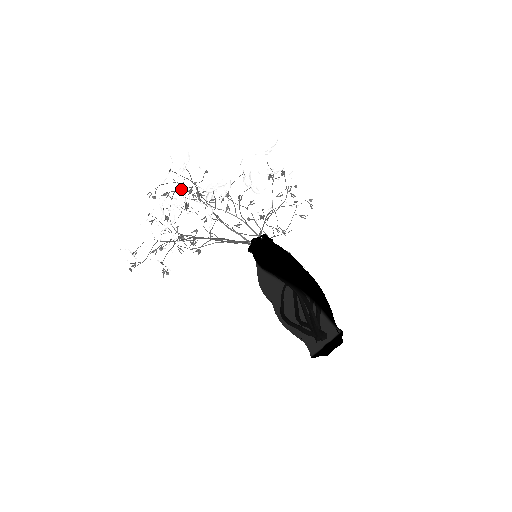
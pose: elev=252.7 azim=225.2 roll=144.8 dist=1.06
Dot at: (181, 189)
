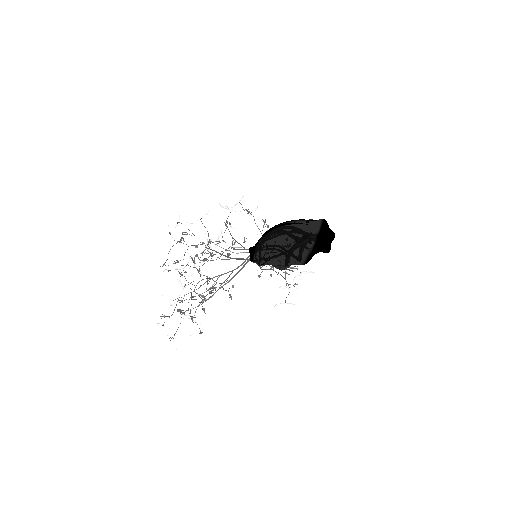
Dot at: (181, 239)
